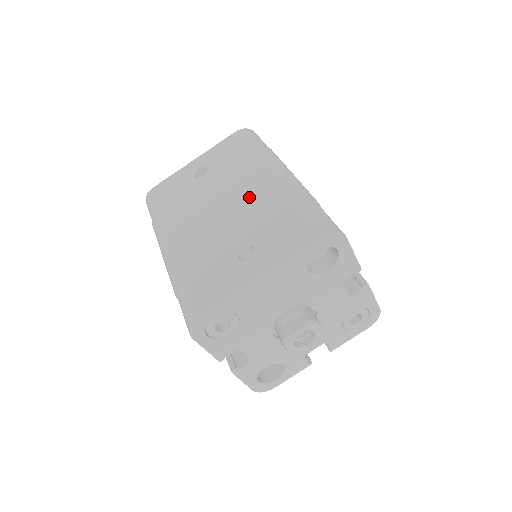
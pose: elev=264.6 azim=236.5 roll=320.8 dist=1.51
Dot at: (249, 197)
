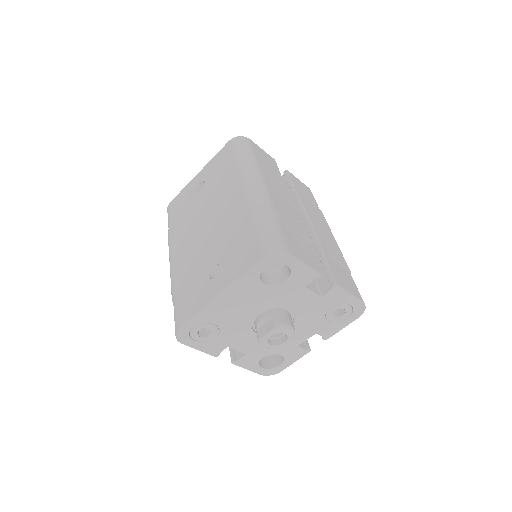
Dot at: (224, 214)
